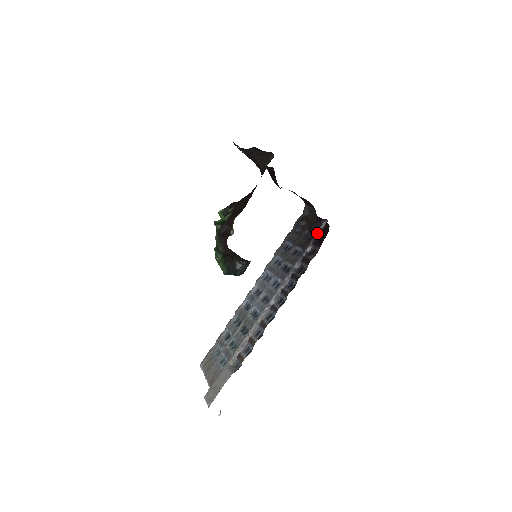
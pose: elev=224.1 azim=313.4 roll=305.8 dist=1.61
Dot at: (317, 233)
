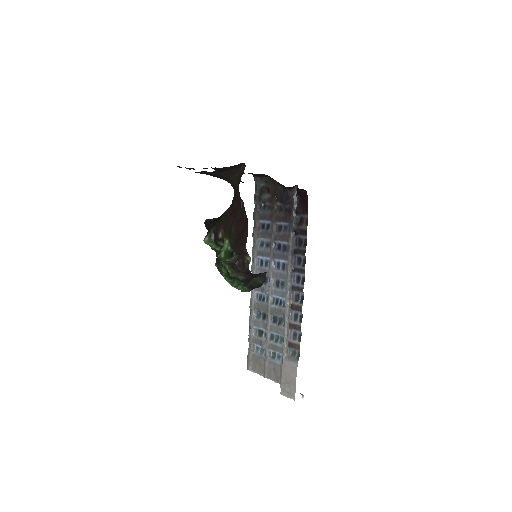
Dot at: (294, 202)
